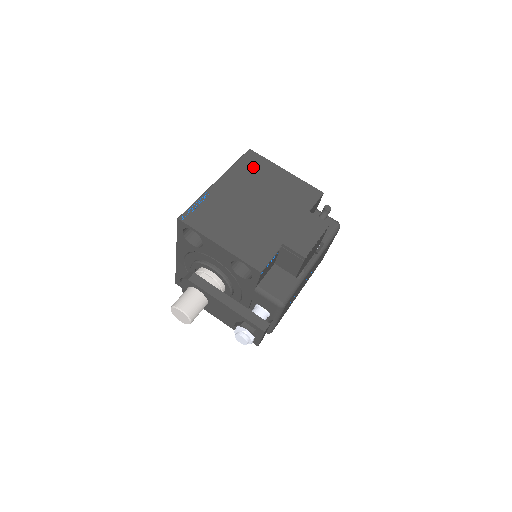
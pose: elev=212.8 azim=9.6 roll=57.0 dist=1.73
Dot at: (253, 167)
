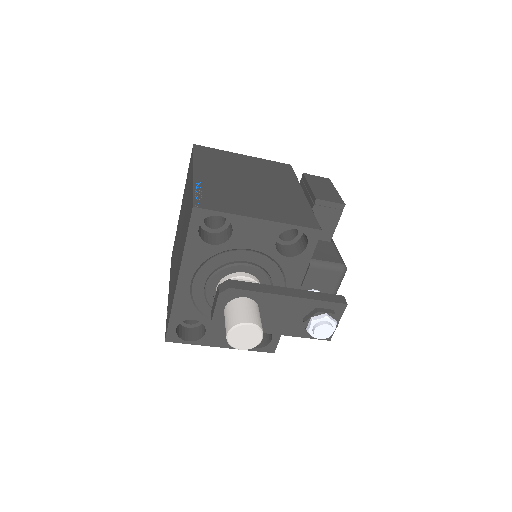
Dot at: (214, 156)
